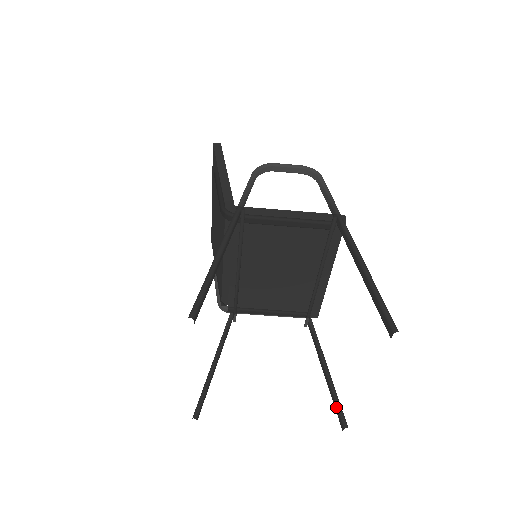
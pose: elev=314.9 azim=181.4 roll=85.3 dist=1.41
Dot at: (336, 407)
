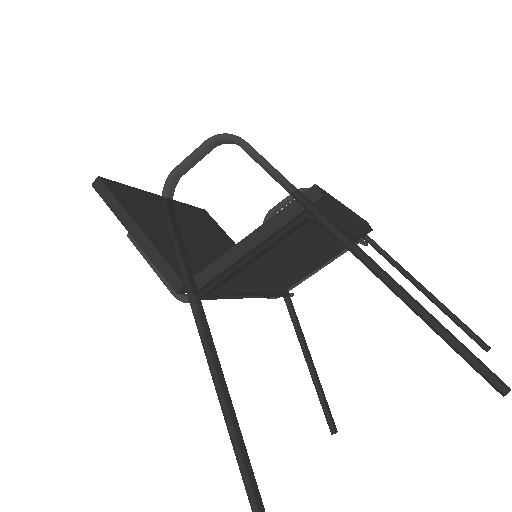
Dot at: occluded
